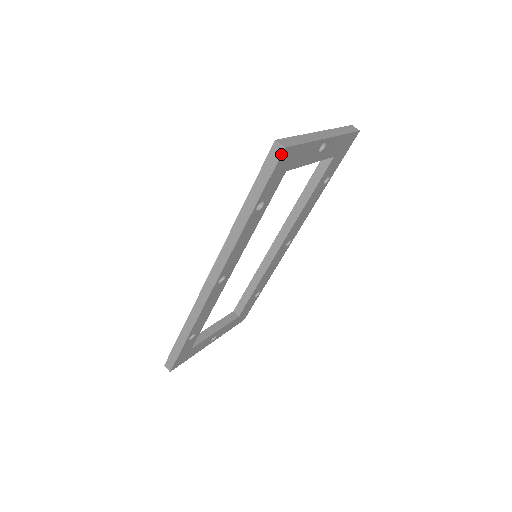
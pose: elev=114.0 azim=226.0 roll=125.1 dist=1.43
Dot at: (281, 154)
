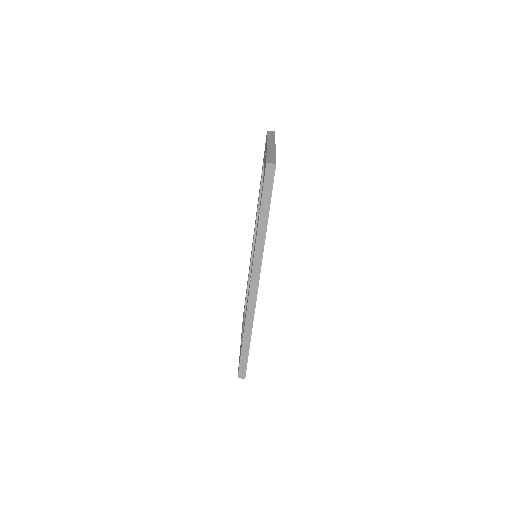
Dot at: occluded
